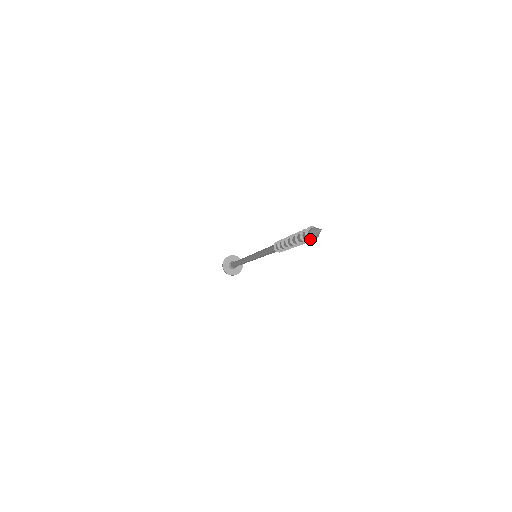
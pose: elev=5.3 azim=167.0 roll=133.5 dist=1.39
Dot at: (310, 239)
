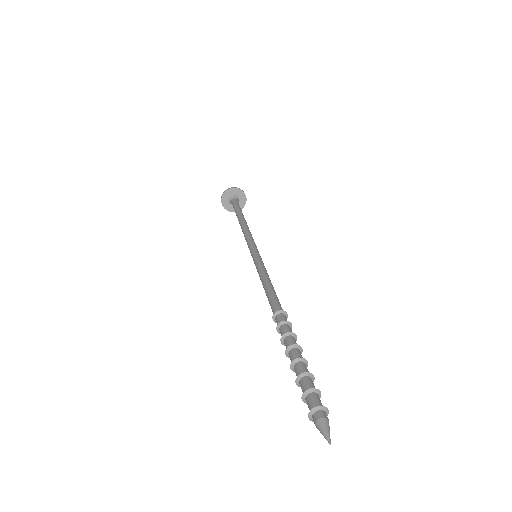
Dot at: occluded
